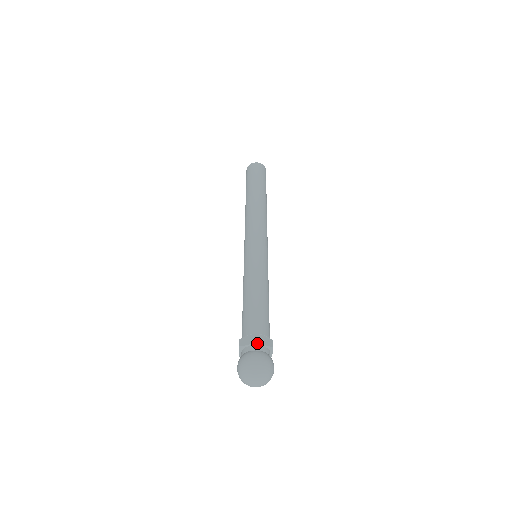
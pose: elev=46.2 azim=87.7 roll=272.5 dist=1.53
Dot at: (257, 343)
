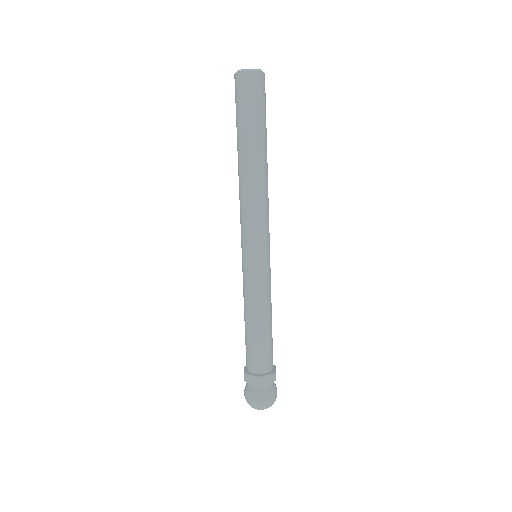
Dot at: occluded
